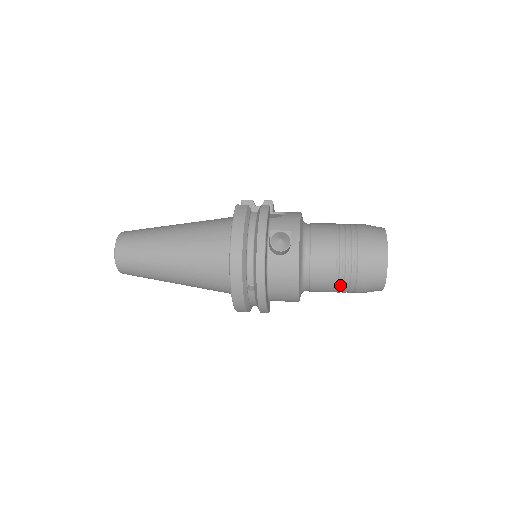
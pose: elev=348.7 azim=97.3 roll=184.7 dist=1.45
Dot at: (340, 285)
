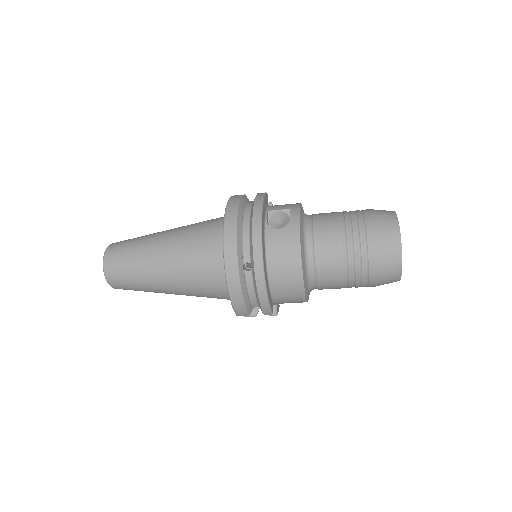
Dot at: (350, 265)
